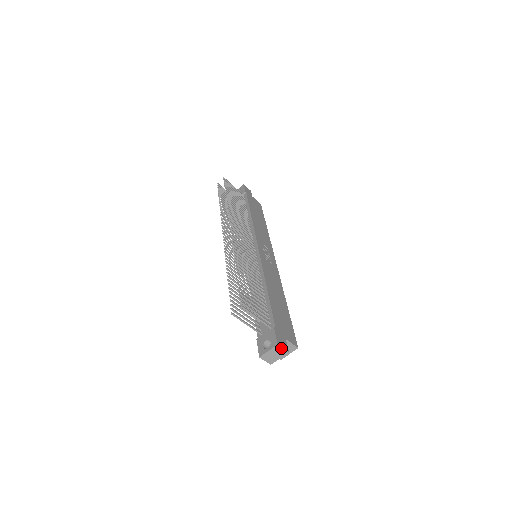
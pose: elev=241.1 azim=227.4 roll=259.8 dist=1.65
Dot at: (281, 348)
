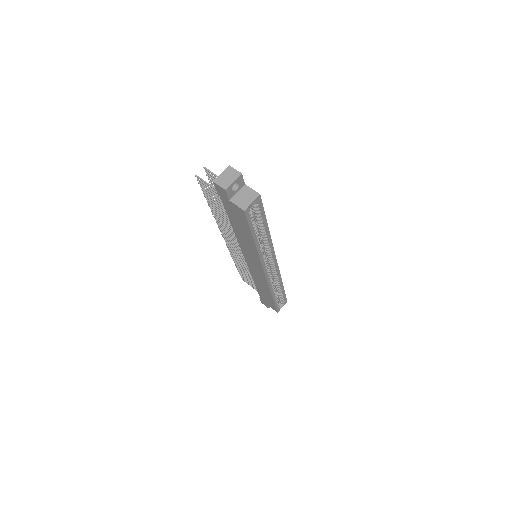
Dot at: (233, 169)
